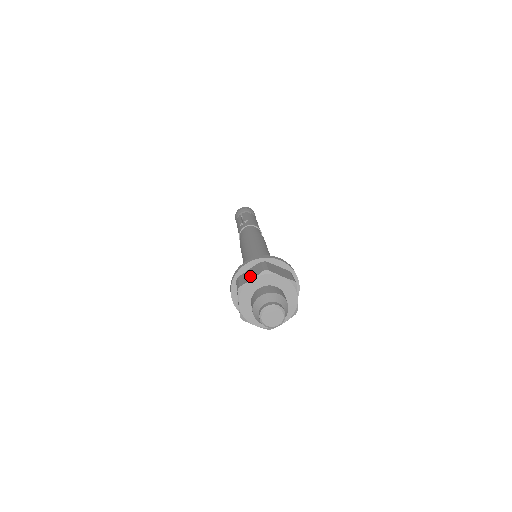
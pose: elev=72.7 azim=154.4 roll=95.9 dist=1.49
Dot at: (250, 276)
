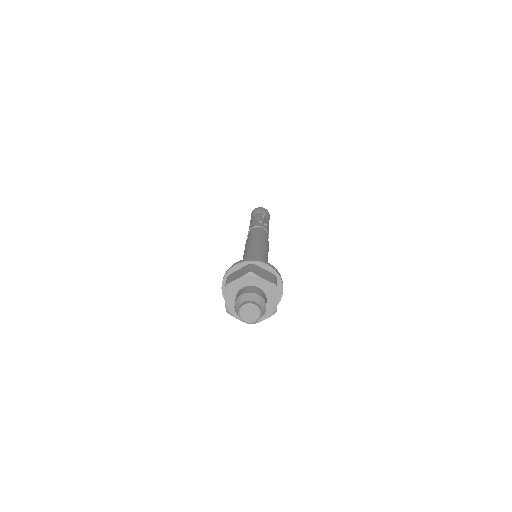
Dot at: occluded
